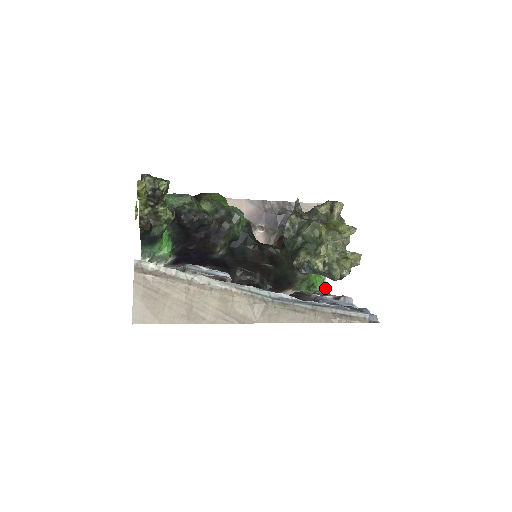
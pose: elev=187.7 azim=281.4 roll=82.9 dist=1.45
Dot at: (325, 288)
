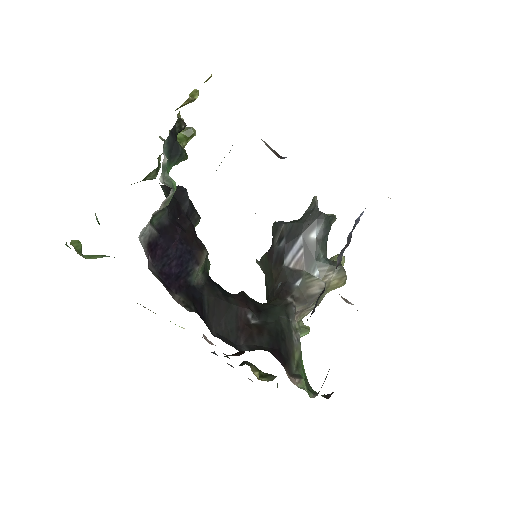
Dot at: (323, 396)
